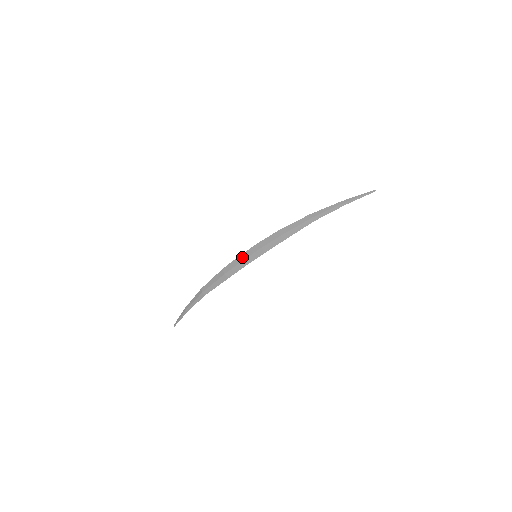
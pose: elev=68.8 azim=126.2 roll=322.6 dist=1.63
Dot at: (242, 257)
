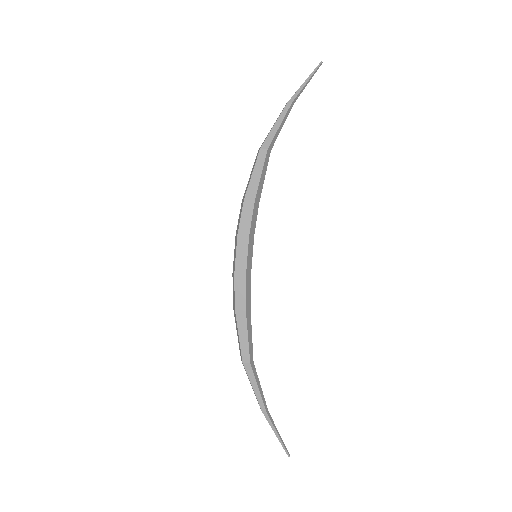
Dot at: (233, 269)
